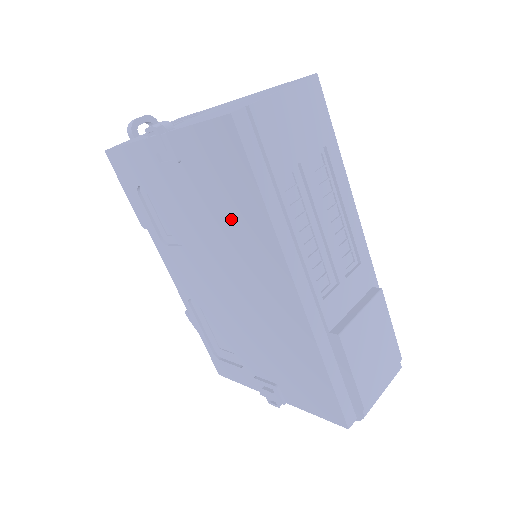
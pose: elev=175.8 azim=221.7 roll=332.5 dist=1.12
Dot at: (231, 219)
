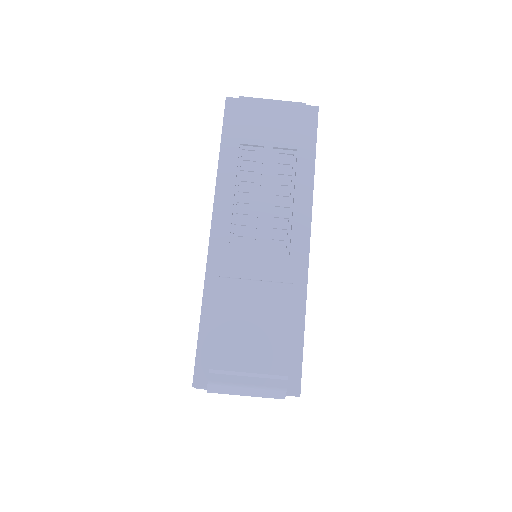
Dot at: occluded
